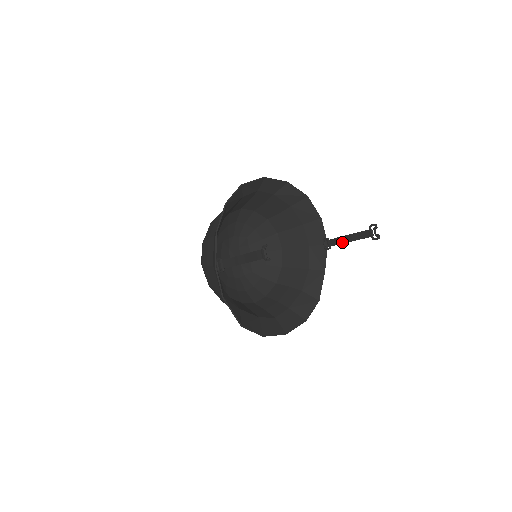
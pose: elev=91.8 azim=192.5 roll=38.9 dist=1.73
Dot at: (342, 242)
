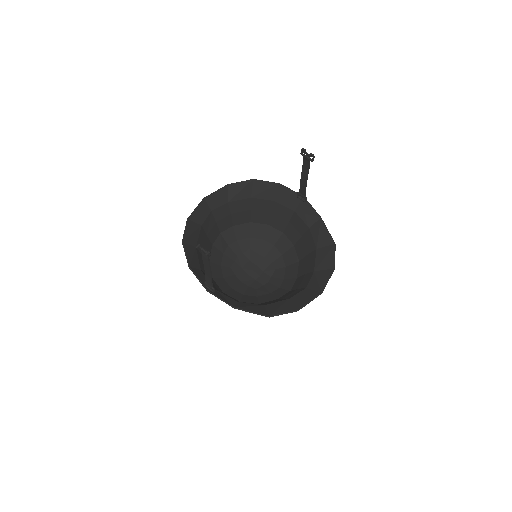
Dot at: (304, 185)
